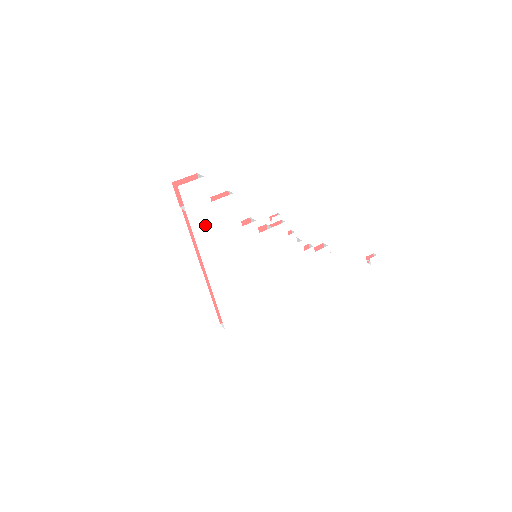
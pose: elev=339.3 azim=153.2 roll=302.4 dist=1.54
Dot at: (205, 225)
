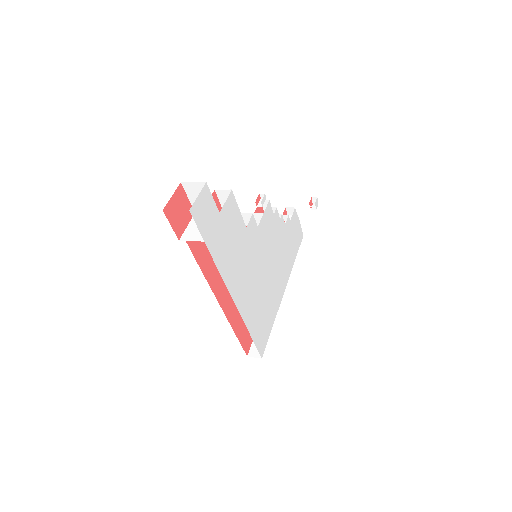
Dot at: (222, 247)
